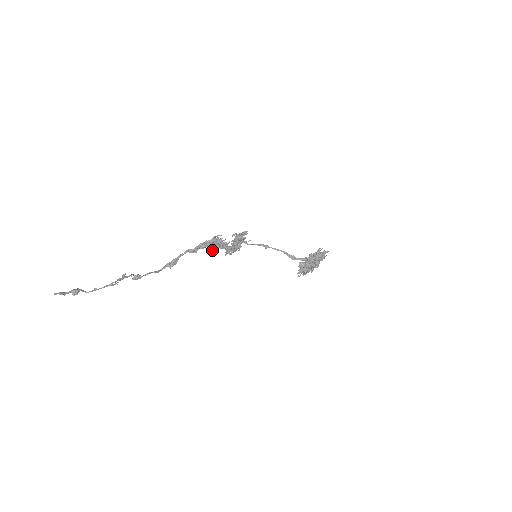
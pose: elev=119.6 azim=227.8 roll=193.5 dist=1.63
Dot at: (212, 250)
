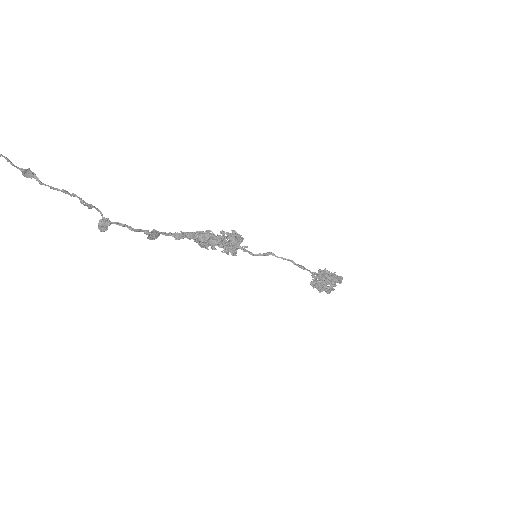
Dot at: (202, 236)
